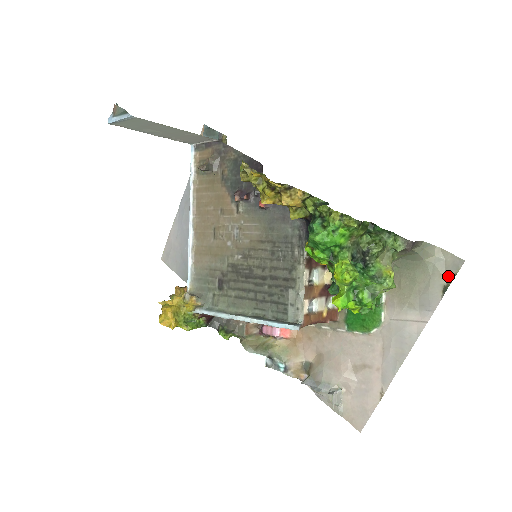
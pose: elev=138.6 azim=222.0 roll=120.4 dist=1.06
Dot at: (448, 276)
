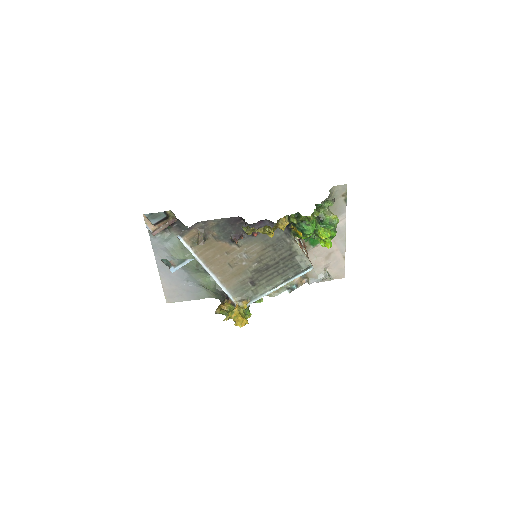
Dot at: (344, 195)
